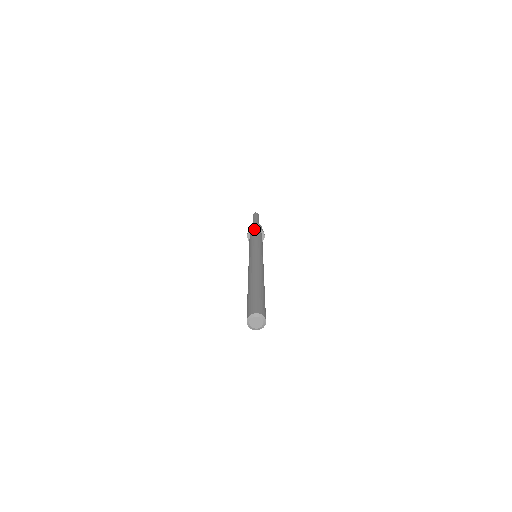
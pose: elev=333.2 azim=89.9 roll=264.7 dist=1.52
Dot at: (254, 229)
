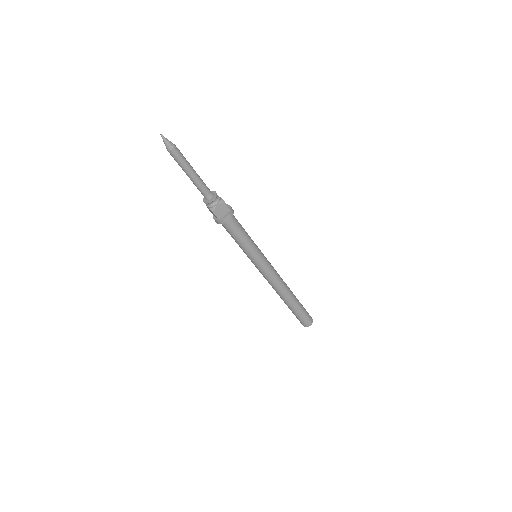
Dot at: (227, 221)
